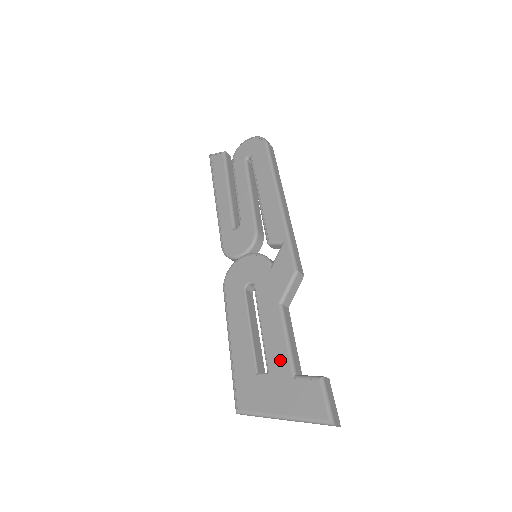
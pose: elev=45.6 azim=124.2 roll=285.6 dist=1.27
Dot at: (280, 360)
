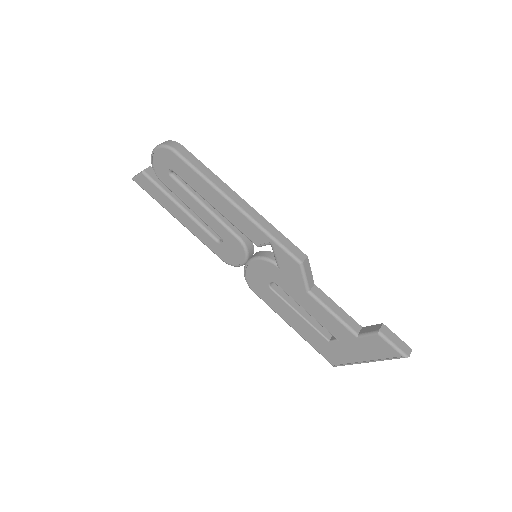
Dot at: (339, 329)
